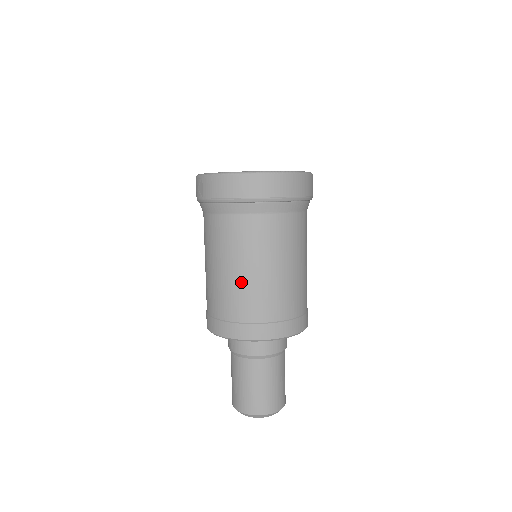
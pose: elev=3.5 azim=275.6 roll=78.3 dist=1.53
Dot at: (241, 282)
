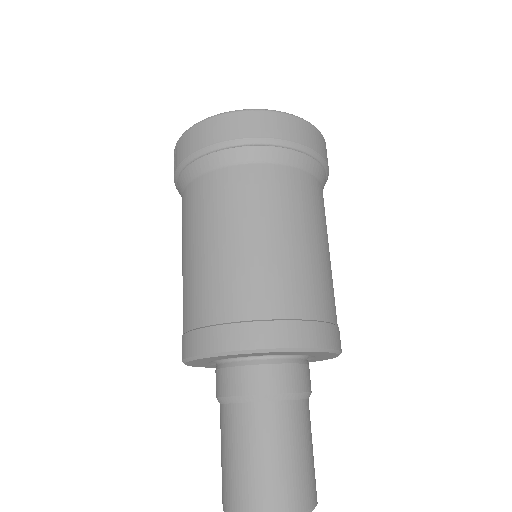
Dot at: (222, 259)
